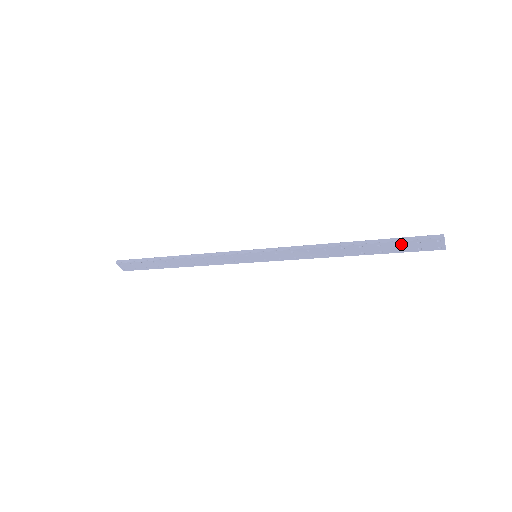
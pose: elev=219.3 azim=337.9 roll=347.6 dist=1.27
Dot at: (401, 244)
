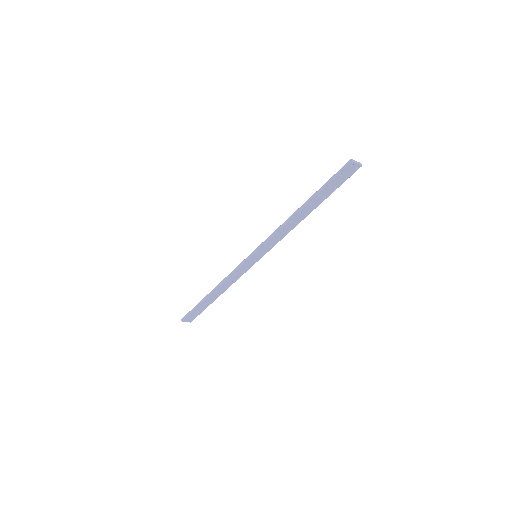
Dot at: (332, 184)
